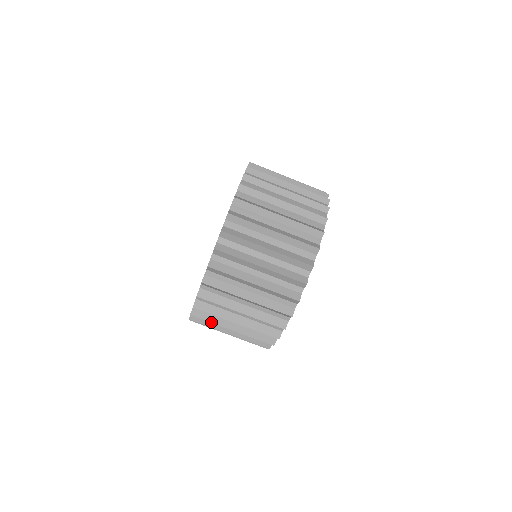
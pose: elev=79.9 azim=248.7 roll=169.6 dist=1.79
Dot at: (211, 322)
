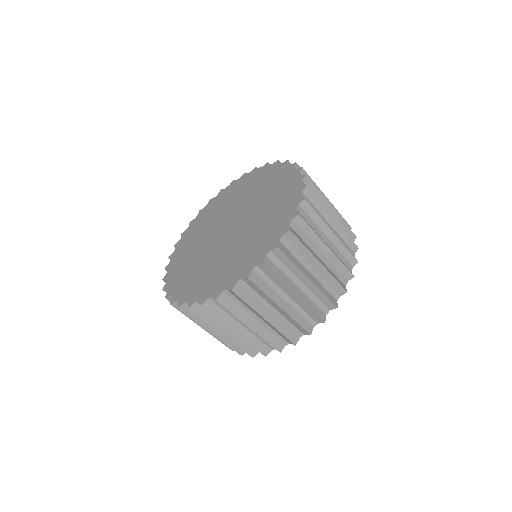
Dot at: (233, 314)
